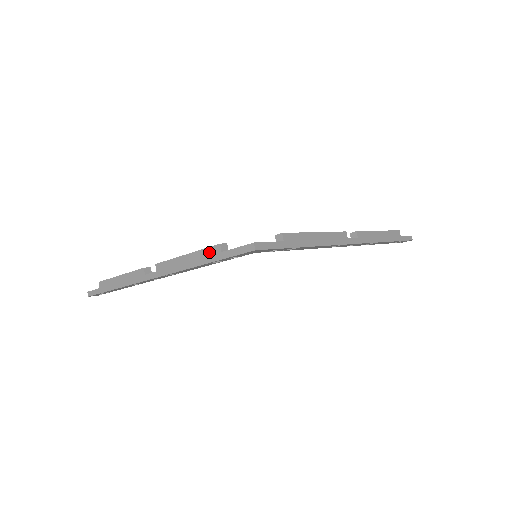
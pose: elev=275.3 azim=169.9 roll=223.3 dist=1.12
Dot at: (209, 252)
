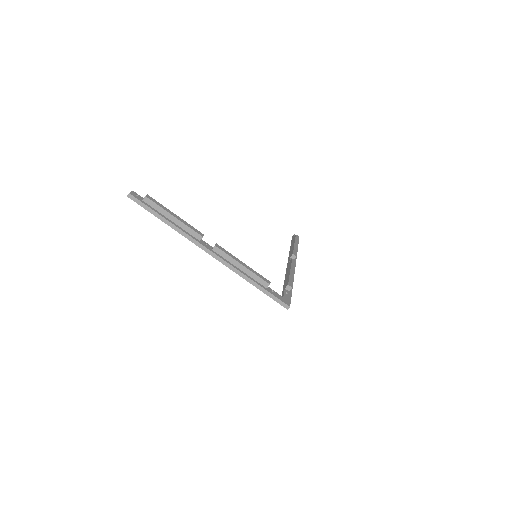
Dot at: (260, 281)
